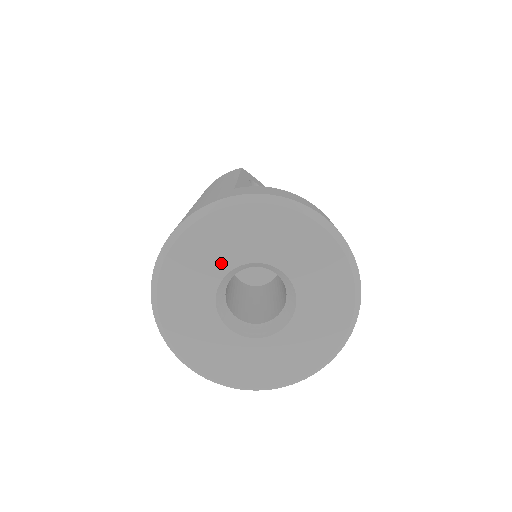
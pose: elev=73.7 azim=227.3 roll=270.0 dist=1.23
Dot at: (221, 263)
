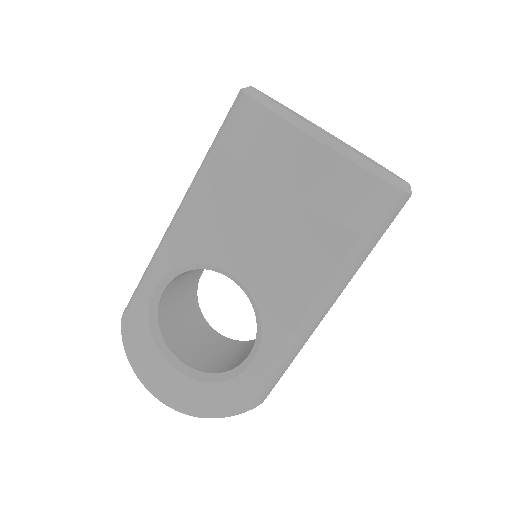
Dot at: occluded
